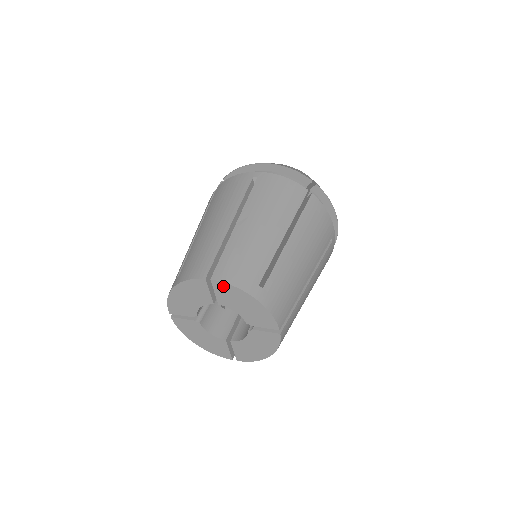
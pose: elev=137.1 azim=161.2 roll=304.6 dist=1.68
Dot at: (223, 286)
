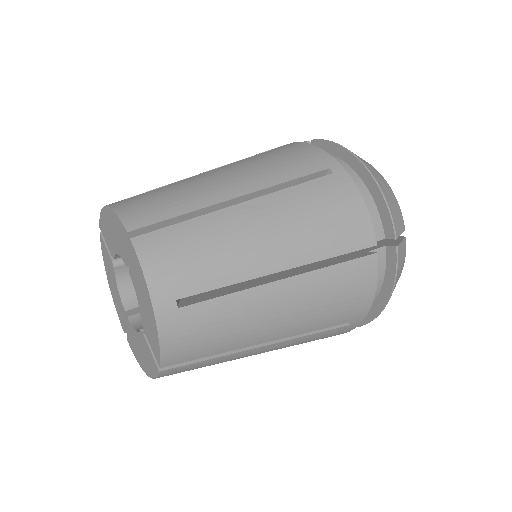
Dot at: (136, 260)
